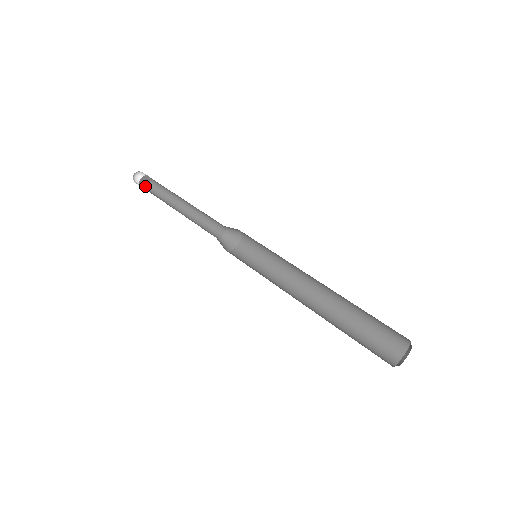
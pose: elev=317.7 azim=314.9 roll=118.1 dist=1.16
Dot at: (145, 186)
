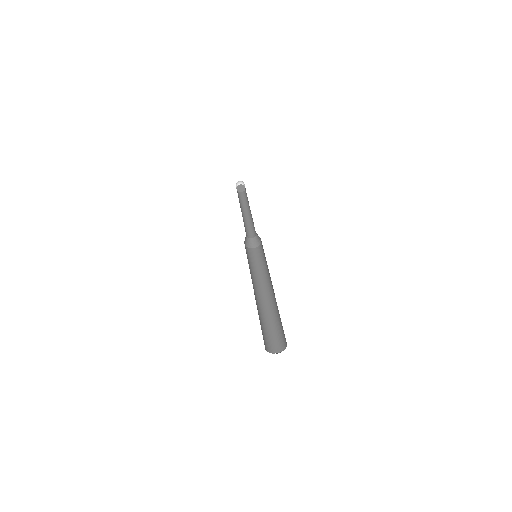
Dot at: (239, 191)
